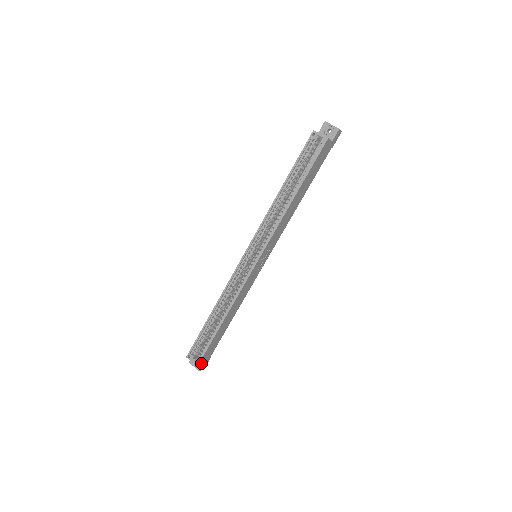
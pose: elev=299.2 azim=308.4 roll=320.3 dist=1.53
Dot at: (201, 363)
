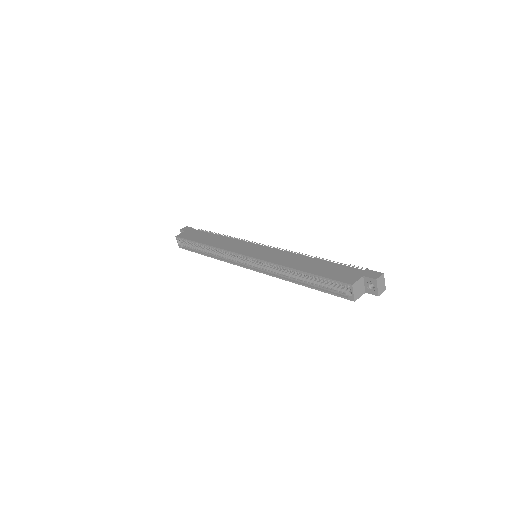
Dot at: occluded
